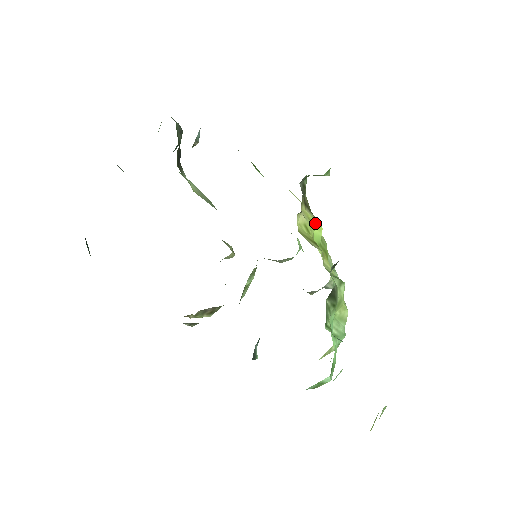
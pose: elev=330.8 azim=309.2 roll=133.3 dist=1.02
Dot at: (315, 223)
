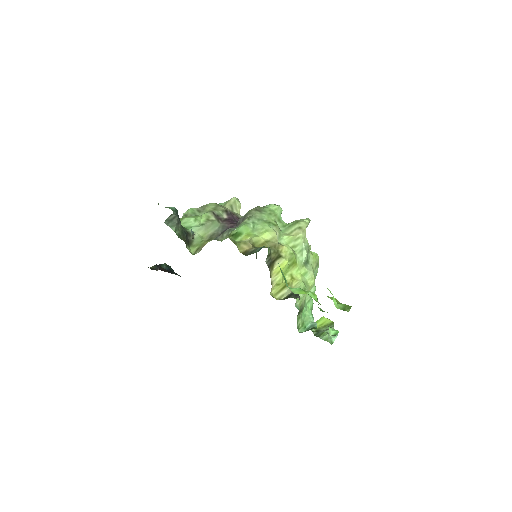
Dot at: (282, 267)
